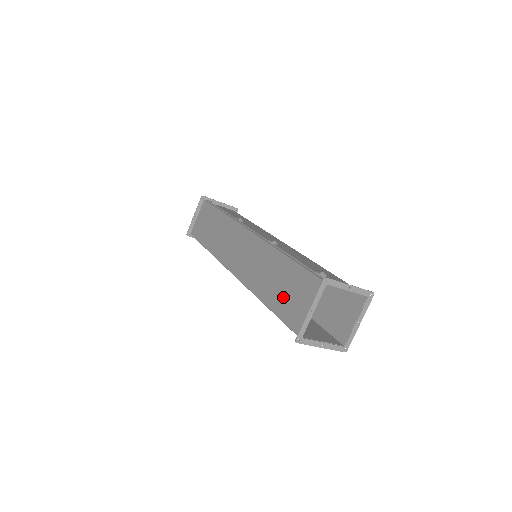
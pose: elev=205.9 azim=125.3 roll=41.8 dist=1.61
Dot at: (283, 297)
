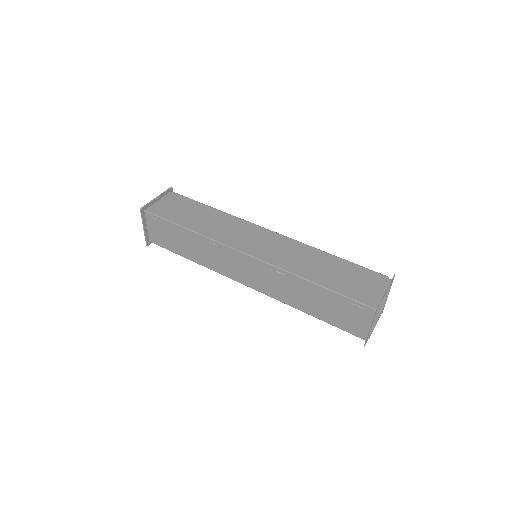
Dot at: (342, 281)
